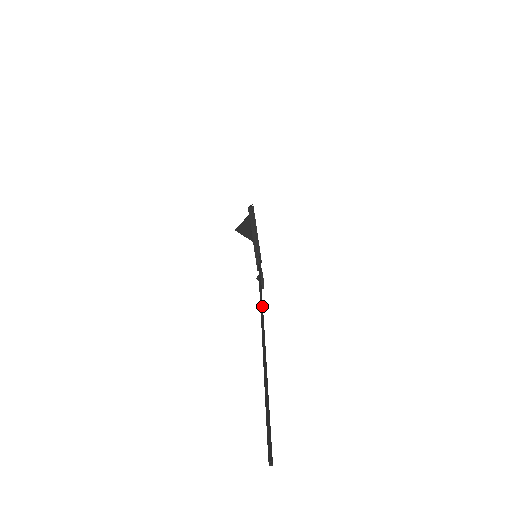
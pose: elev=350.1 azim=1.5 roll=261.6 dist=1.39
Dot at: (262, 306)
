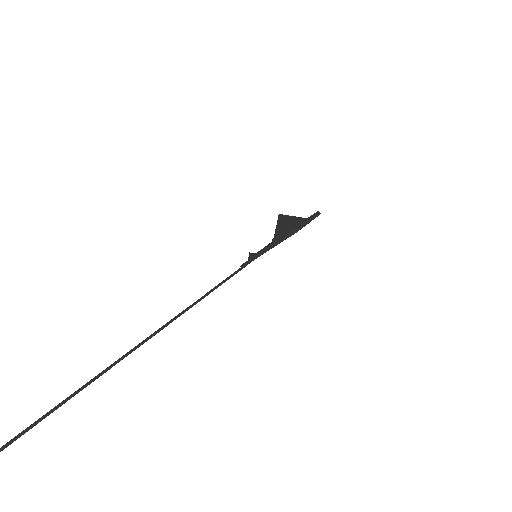
Dot at: occluded
